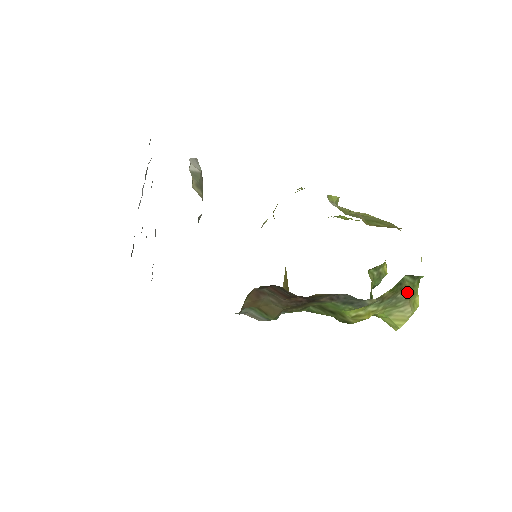
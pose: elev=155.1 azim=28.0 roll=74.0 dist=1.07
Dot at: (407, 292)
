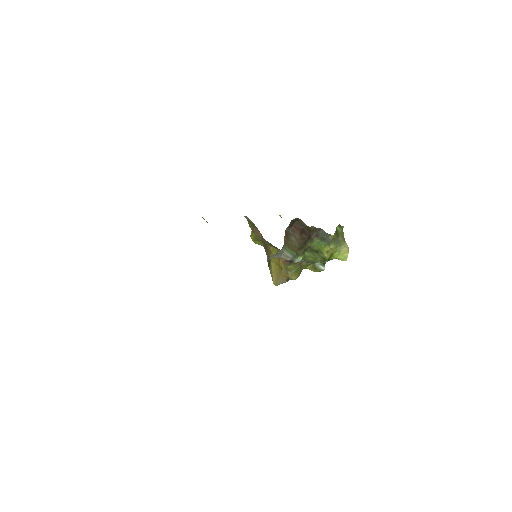
Dot at: (341, 236)
